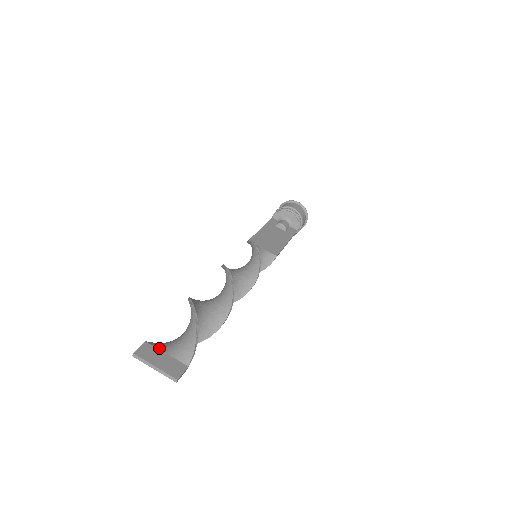
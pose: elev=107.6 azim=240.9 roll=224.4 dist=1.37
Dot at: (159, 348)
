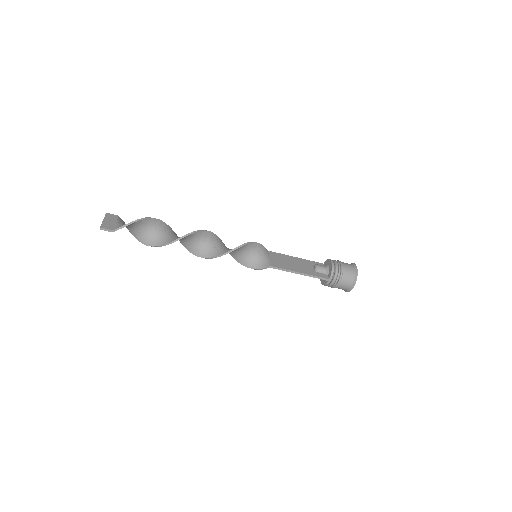
Dot at: (118, 220)
